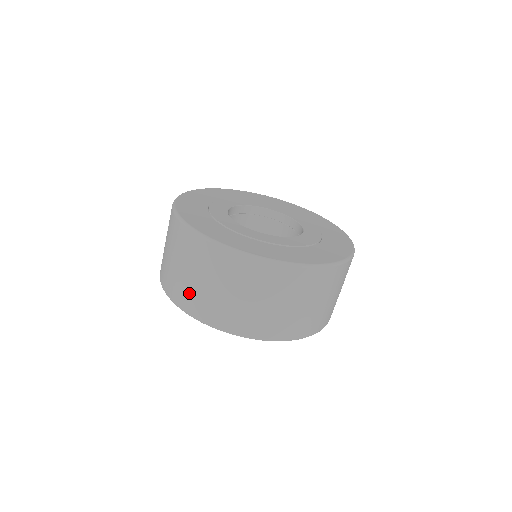
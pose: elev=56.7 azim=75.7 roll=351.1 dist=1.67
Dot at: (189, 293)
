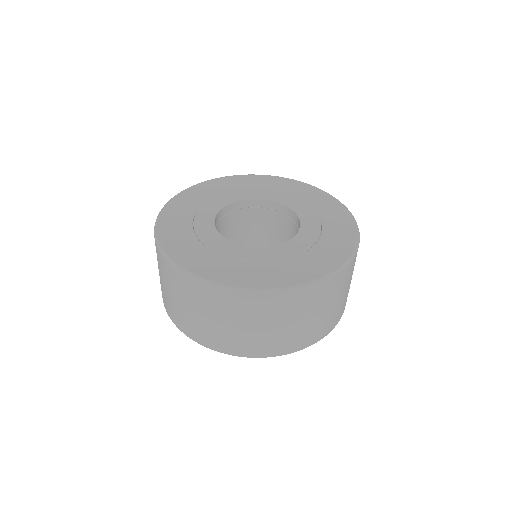
Dot at: (188, 322)
